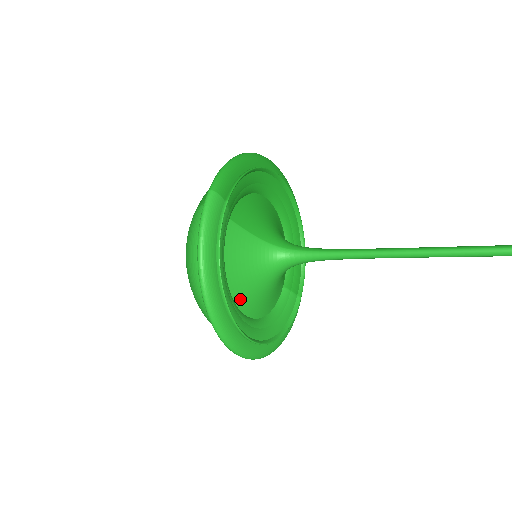
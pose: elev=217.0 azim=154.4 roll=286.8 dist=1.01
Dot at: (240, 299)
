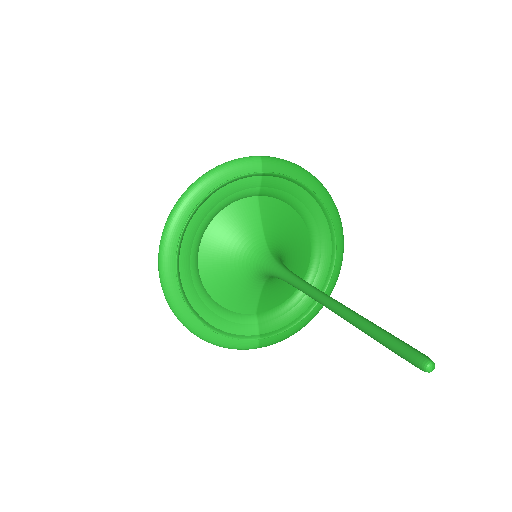
Dot at: (206, 250)
